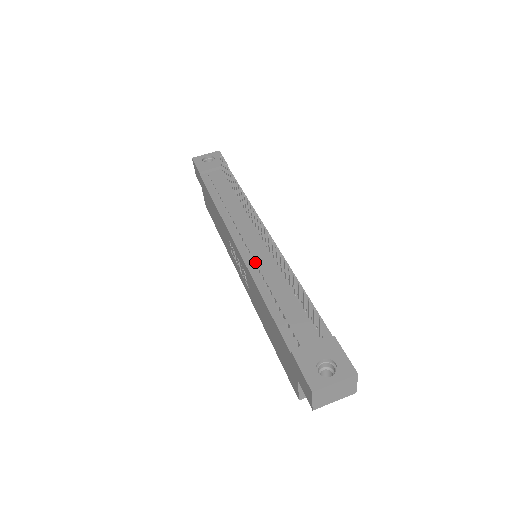
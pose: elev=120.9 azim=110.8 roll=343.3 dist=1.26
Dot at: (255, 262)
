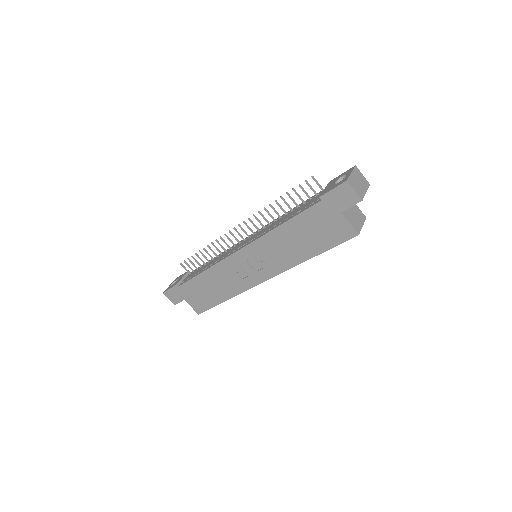
Dot at: (257, 237)
